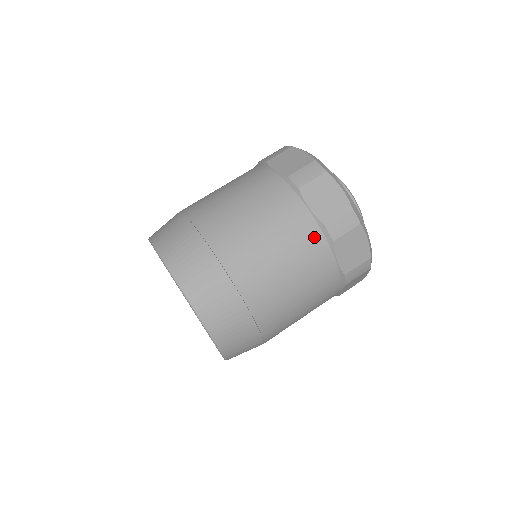
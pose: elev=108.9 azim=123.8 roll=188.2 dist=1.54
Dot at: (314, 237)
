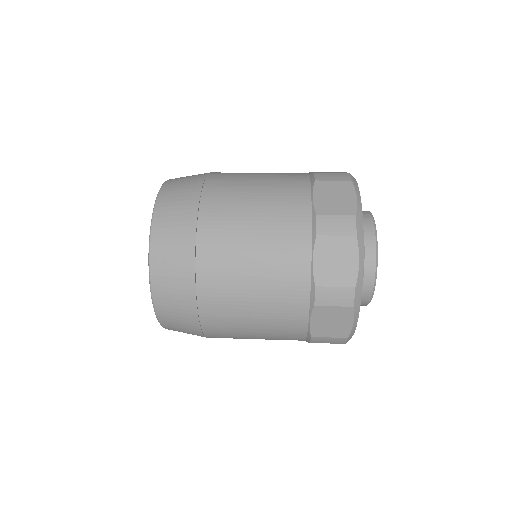
Dot at: (300, 222)
